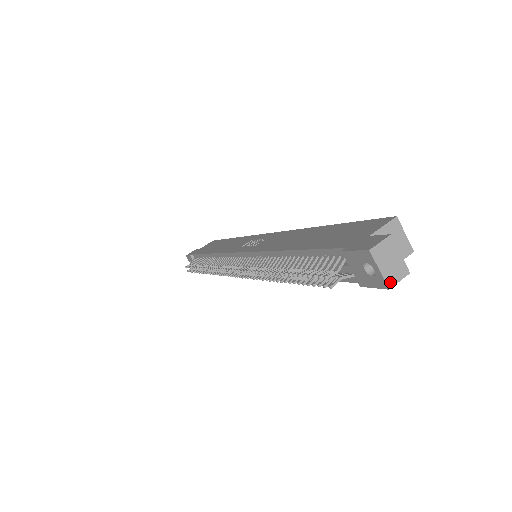
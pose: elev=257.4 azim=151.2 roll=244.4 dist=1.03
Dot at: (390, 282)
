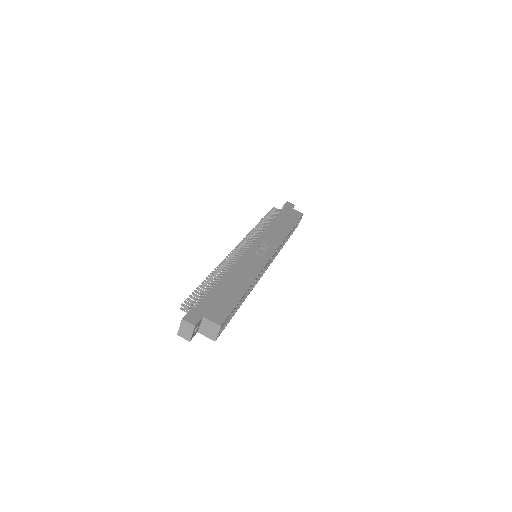
Dot at: (180, 334)
